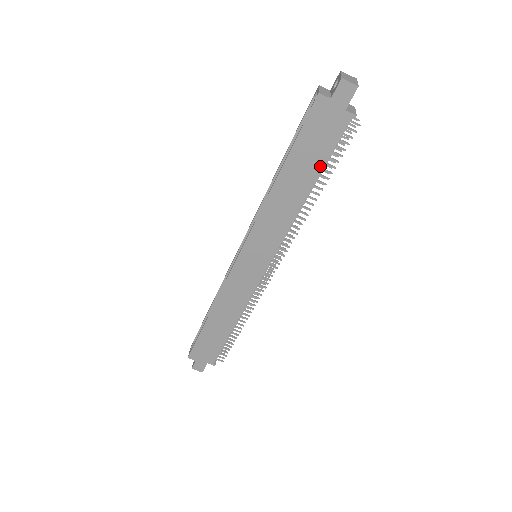
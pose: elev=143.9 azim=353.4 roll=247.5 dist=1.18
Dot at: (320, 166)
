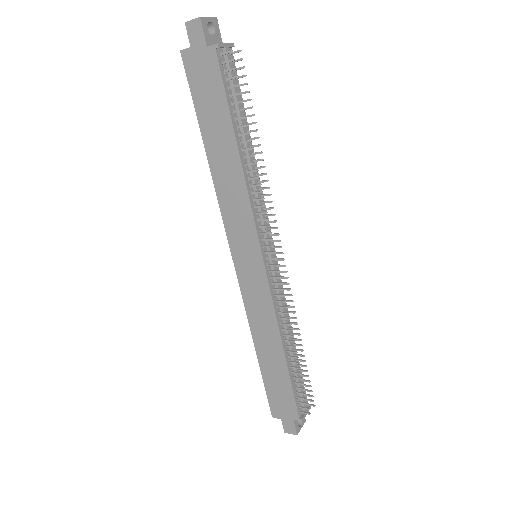
Dot at: (227, 117)
